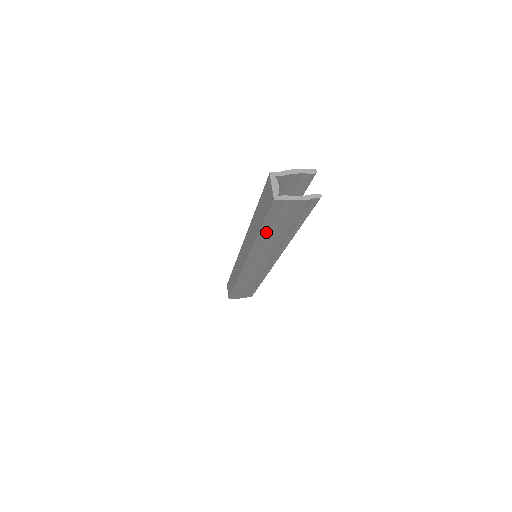
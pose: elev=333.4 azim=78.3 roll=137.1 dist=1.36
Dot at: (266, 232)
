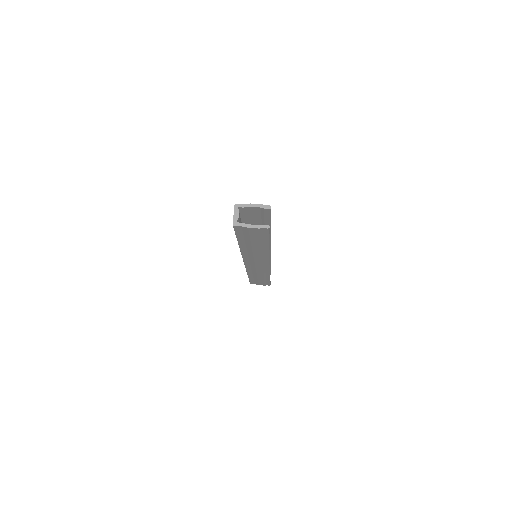
Dot at: (243, 243)
